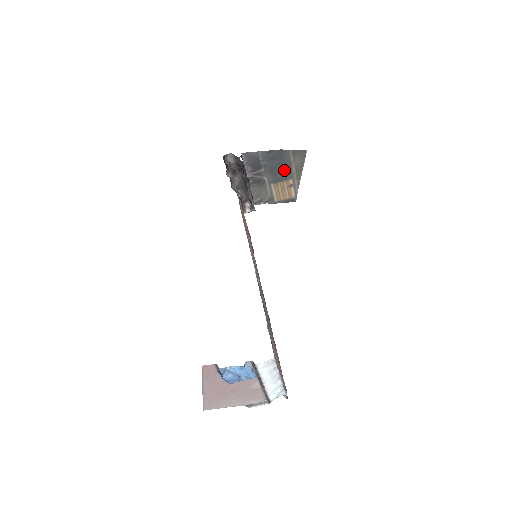
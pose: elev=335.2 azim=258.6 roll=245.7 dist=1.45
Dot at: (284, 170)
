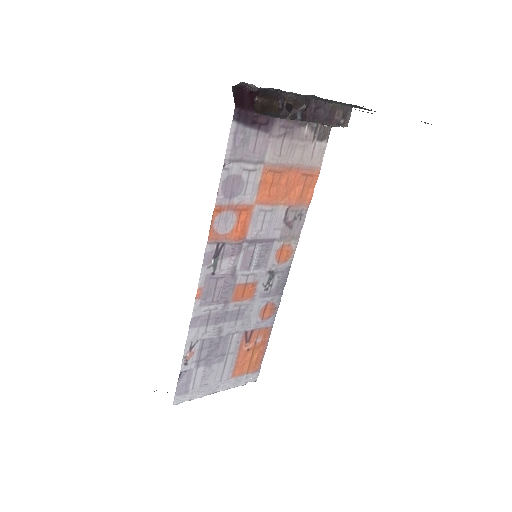
Dot at: occluded
